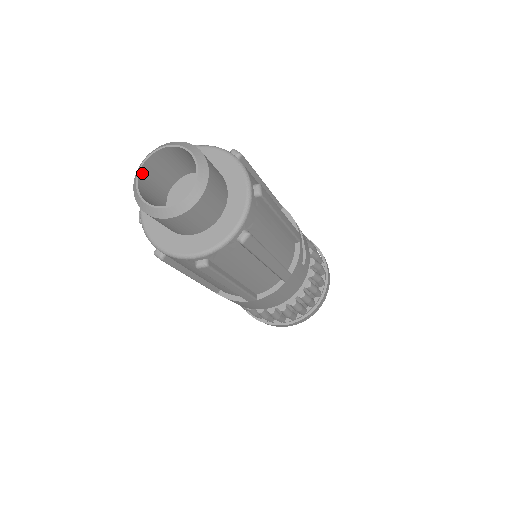
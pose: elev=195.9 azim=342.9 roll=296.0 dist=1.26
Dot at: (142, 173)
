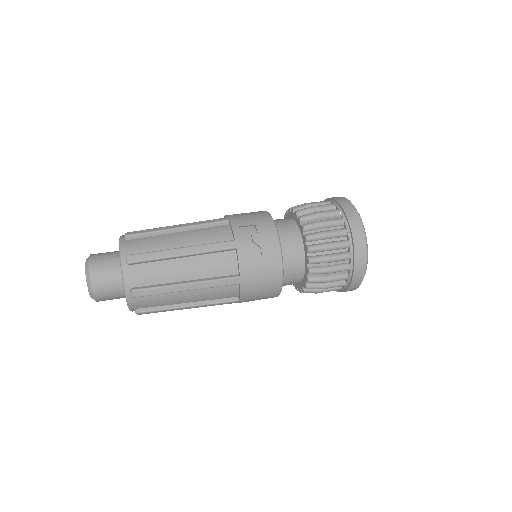
Dot at: occluded
